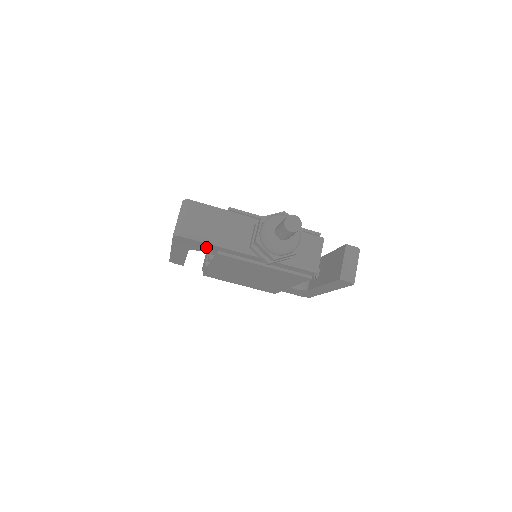
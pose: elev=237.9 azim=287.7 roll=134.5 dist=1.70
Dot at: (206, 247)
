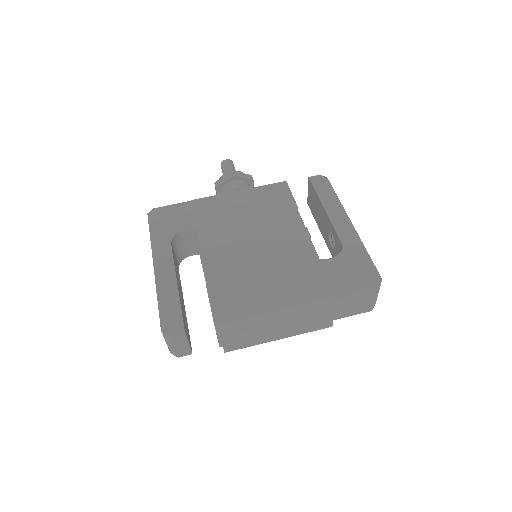
Dot at: (182, 214)
